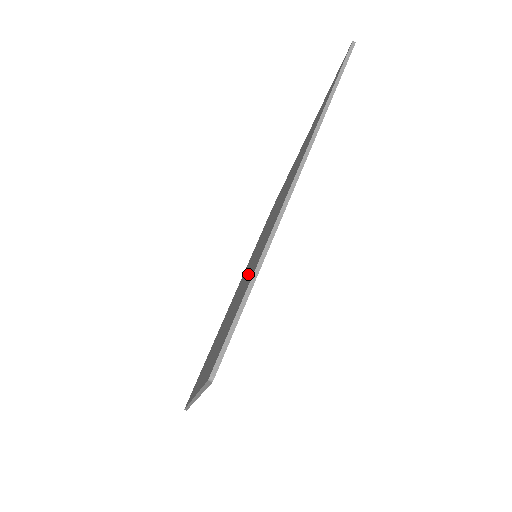
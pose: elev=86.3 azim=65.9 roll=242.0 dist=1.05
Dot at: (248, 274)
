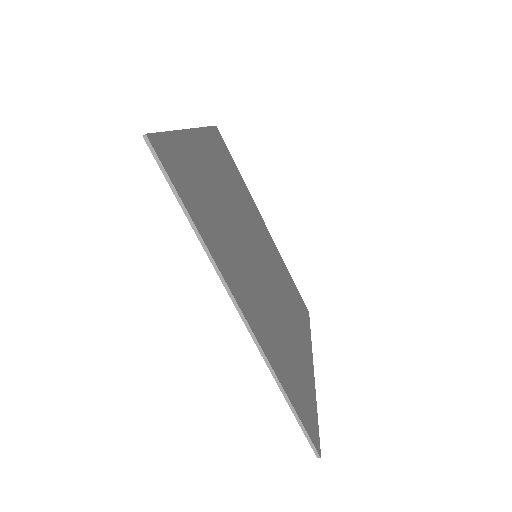
Dot at: occluded
